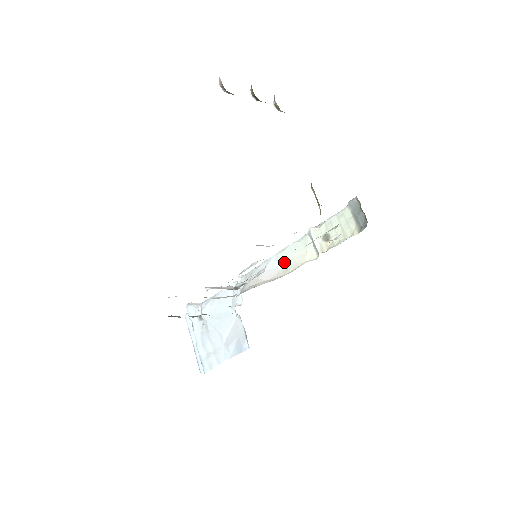
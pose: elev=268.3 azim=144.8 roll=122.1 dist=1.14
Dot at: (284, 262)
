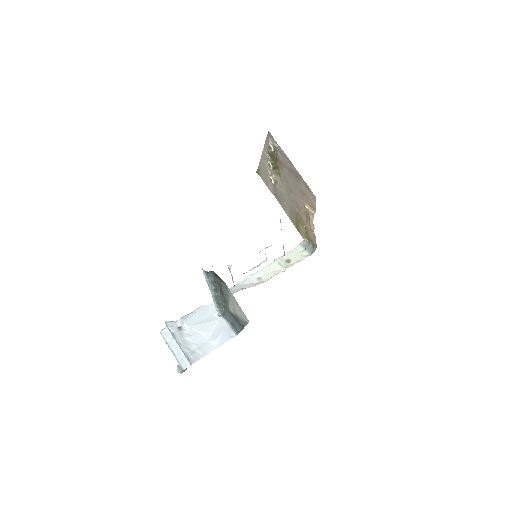
Dot at: (259, 278)
